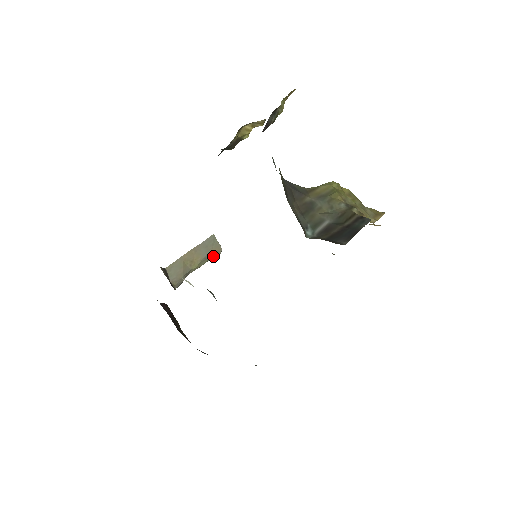
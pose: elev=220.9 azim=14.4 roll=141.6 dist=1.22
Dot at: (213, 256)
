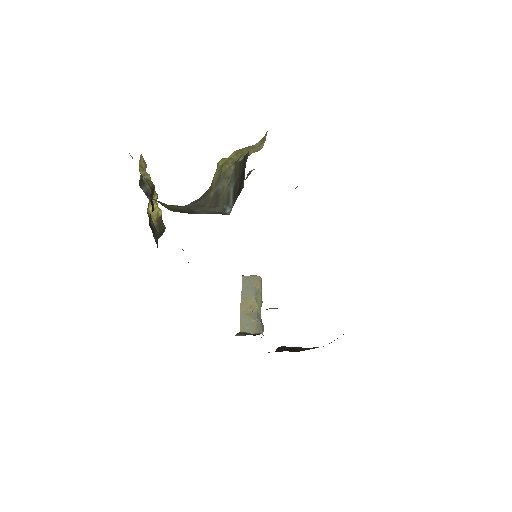
Dot at: (259, 286)
